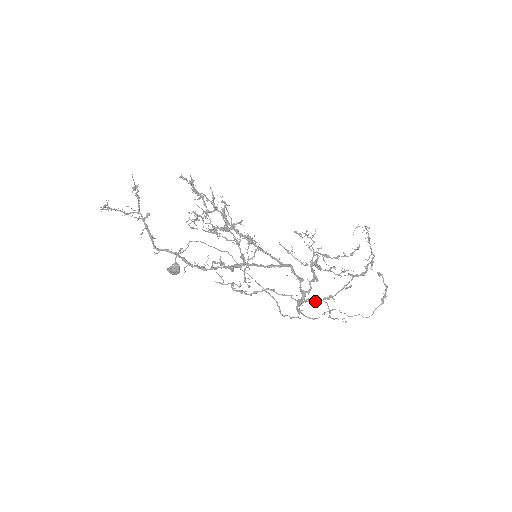
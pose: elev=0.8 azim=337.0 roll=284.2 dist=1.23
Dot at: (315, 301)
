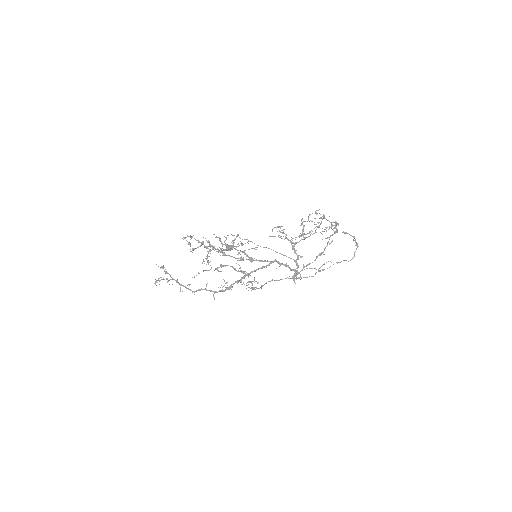
Dot at: (309, 264)
